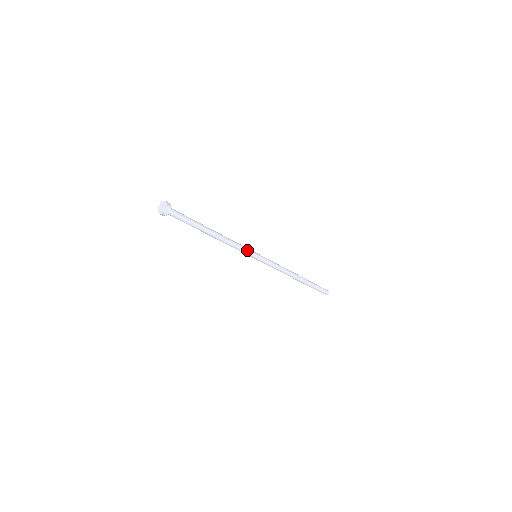
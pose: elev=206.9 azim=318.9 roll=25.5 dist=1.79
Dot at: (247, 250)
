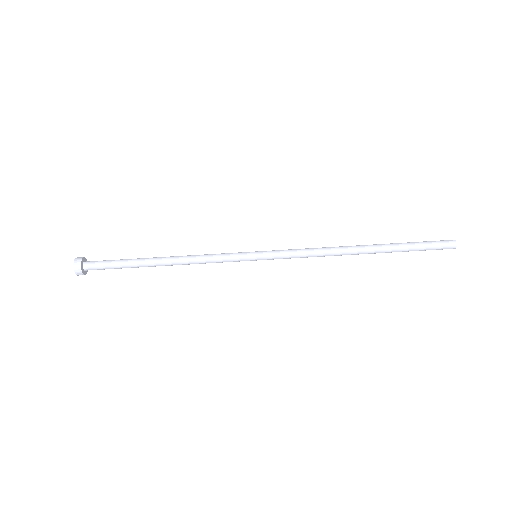
Dot at: (231, 253)
